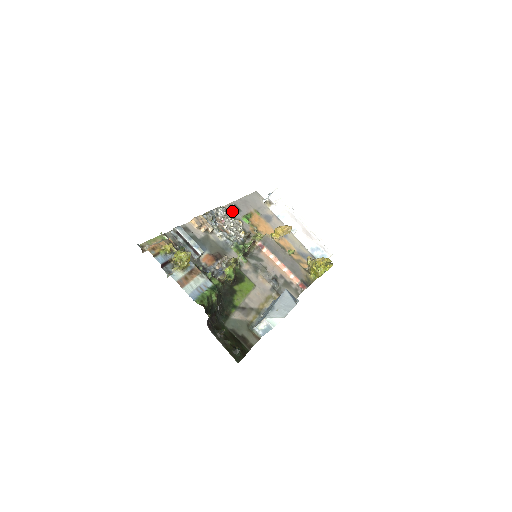
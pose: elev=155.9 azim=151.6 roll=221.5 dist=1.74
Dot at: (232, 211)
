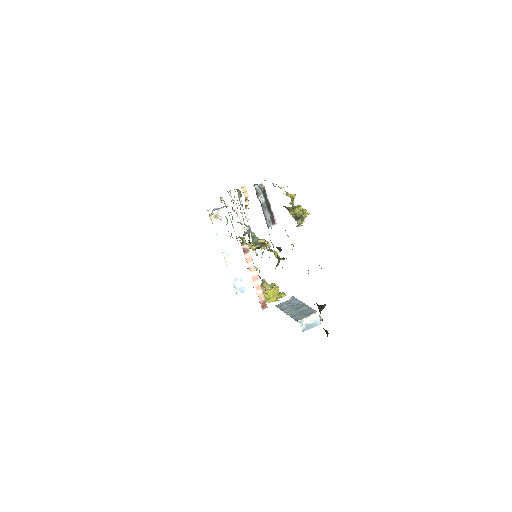
Dot at: occluded
